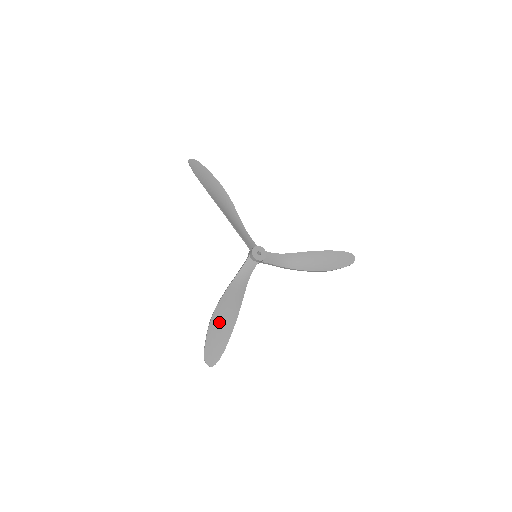
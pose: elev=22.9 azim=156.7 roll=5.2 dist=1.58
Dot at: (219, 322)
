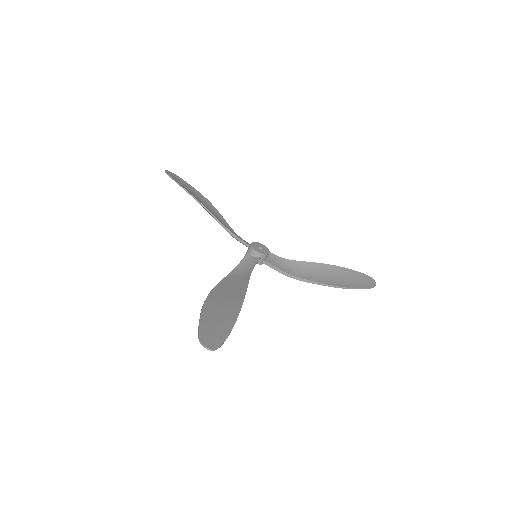
Dot at: (217, 305)
